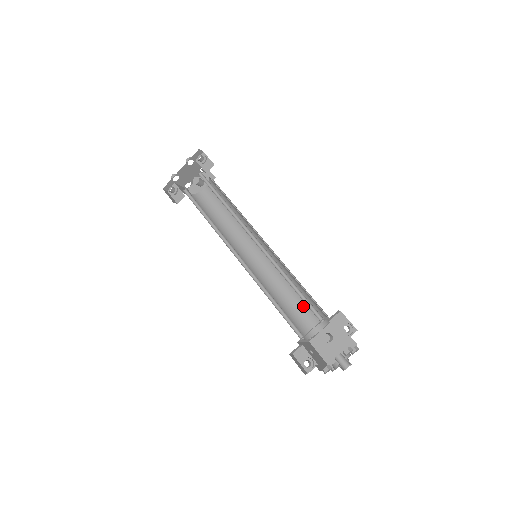
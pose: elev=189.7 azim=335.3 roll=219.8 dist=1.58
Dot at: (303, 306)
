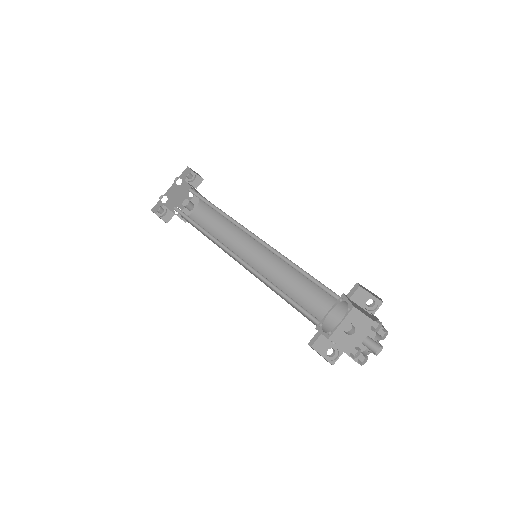
Dot at: (315, 301)
